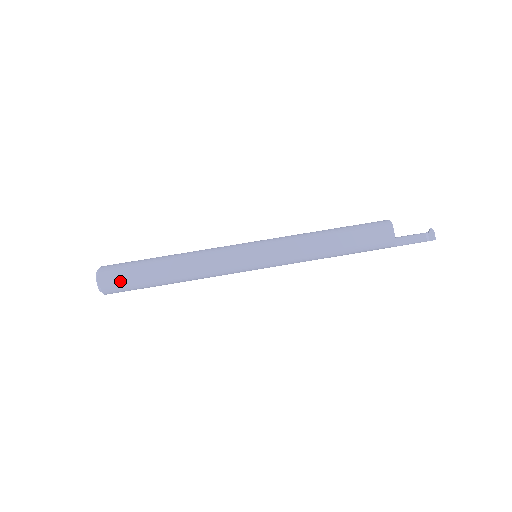
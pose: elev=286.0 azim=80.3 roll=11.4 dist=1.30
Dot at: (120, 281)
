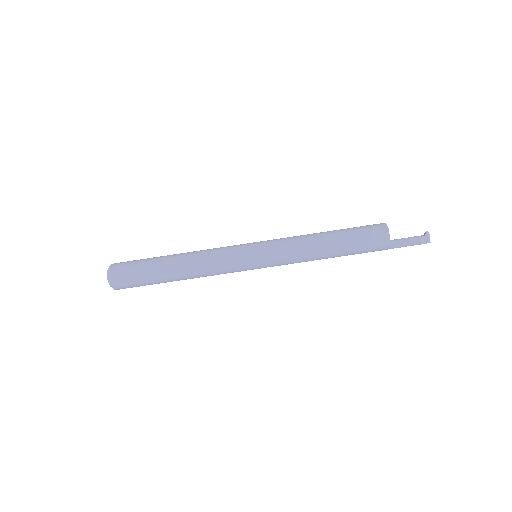
Dot at: (129, 280)
